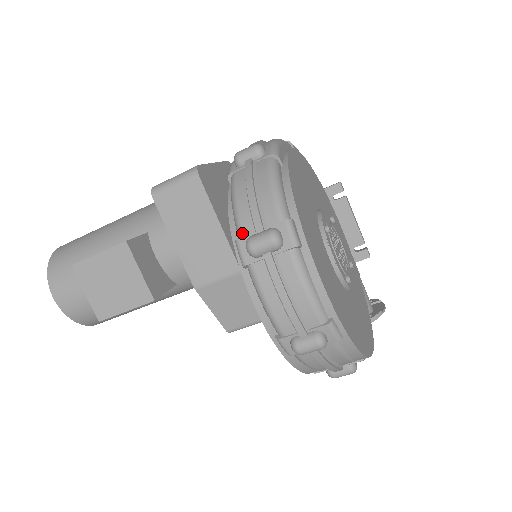
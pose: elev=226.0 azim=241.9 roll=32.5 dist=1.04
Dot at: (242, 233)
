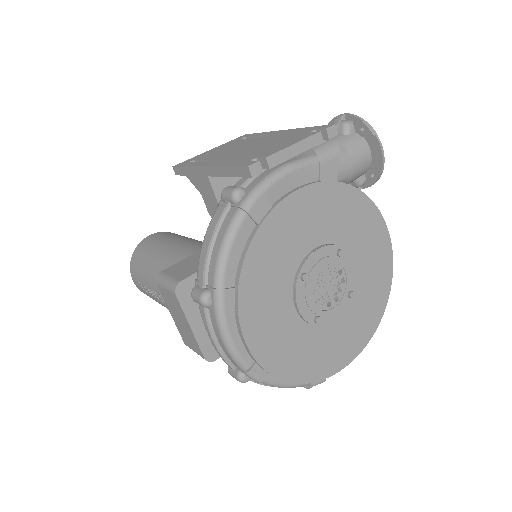
Dot at: occluded
